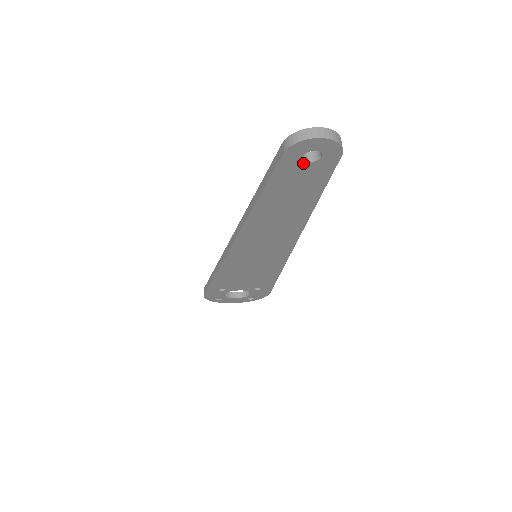
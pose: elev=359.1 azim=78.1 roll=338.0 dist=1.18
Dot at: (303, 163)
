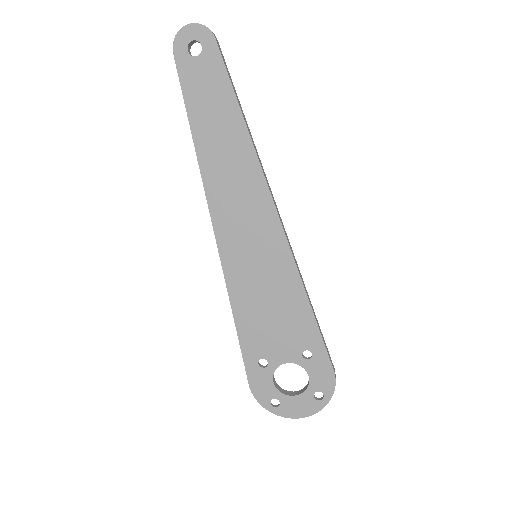
Dot at: (194, 60)
